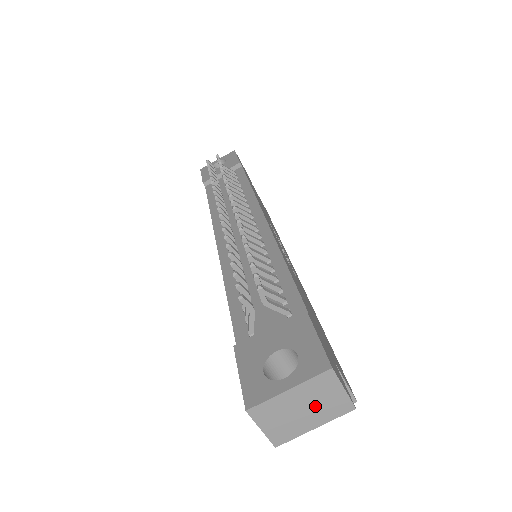
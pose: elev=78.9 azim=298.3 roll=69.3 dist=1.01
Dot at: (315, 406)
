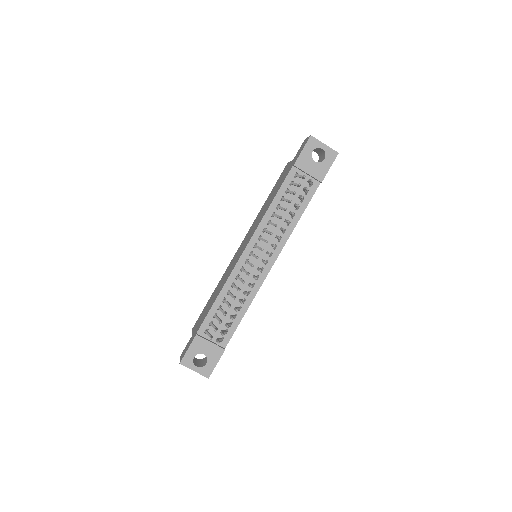
Dot at: occluded
